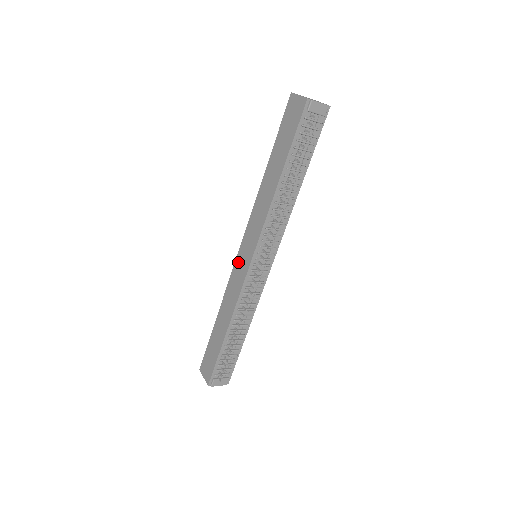
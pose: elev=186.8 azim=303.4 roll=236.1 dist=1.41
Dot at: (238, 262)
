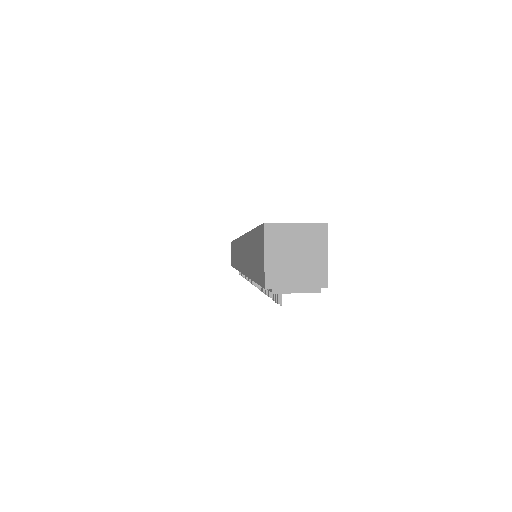
Dot at: (238, 245)
